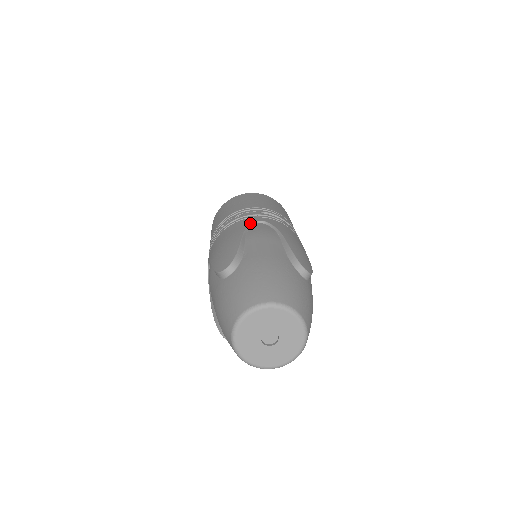
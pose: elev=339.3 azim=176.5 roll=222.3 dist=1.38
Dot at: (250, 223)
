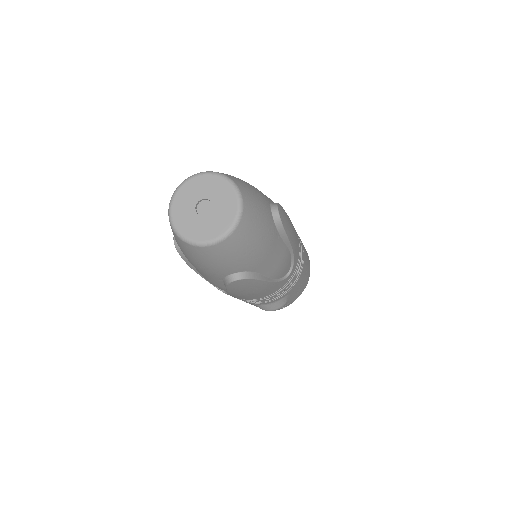
Dot at: occluded
